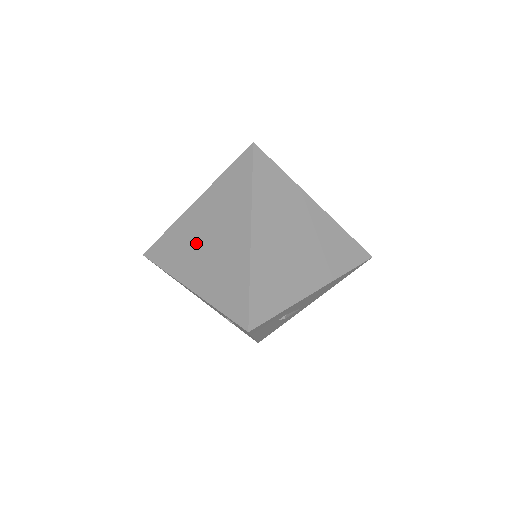
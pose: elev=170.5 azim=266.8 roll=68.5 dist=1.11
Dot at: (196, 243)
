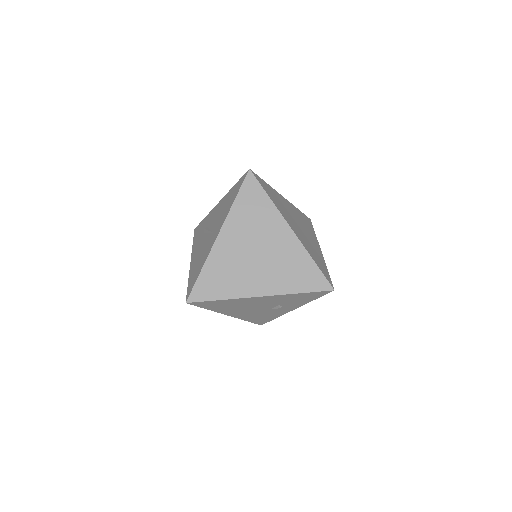
Dot at: (244, 262)
